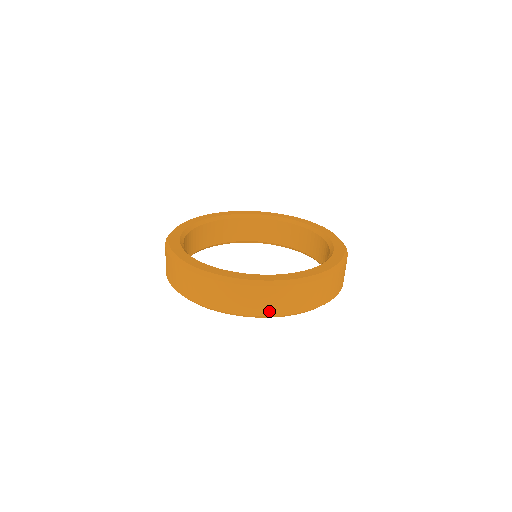
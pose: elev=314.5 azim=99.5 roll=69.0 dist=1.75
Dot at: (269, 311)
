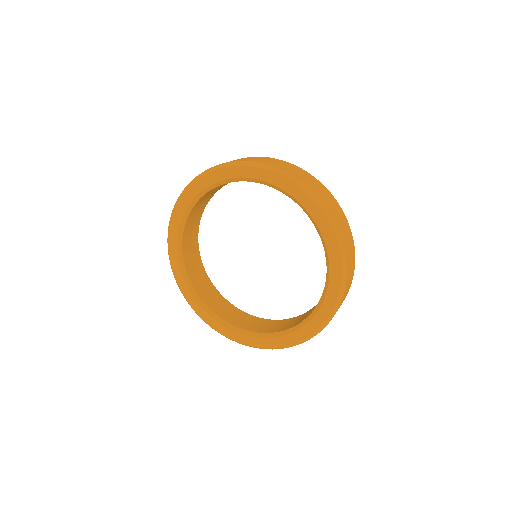
Dot at: occluded
